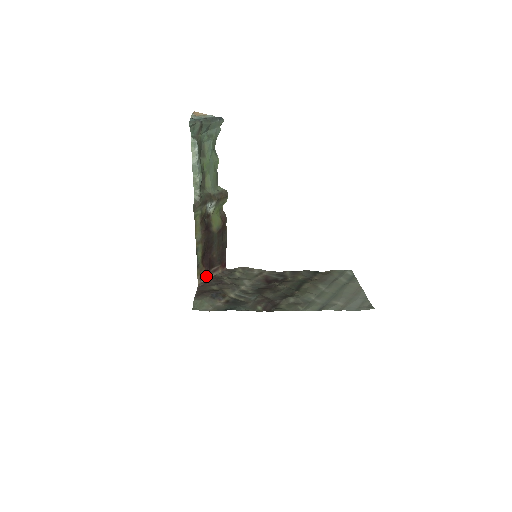
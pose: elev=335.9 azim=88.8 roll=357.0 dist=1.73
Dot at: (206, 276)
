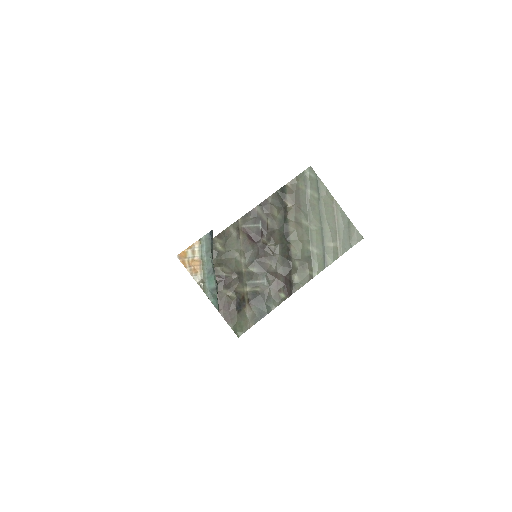
Dot at: occluded
